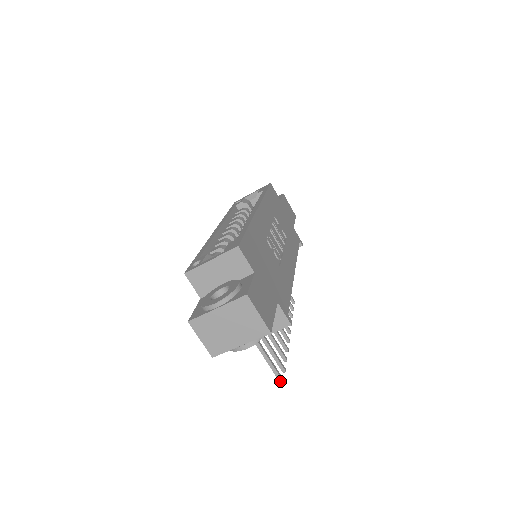
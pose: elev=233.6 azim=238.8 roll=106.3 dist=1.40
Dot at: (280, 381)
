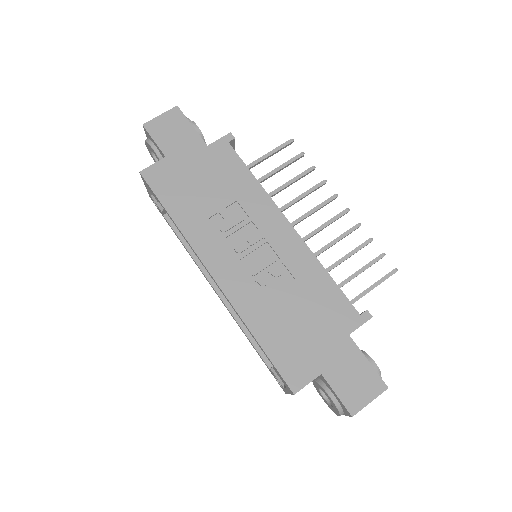
Dot at: occluded
